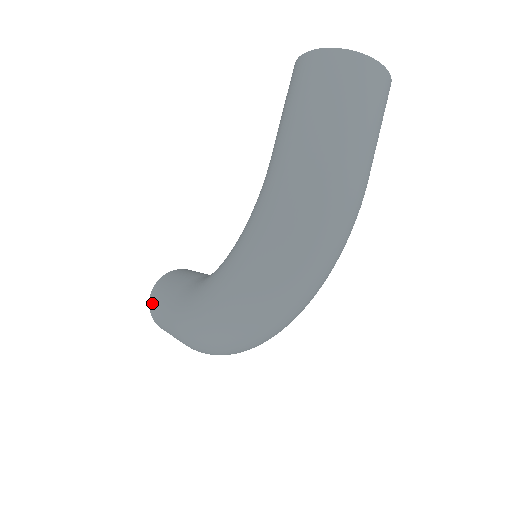
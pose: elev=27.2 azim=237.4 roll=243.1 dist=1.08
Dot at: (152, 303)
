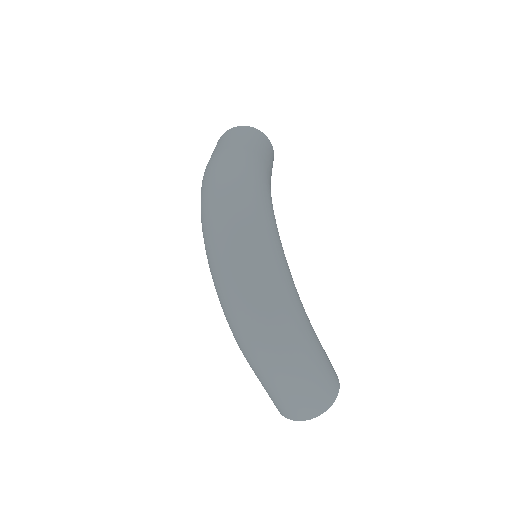
Dot at: occluded
